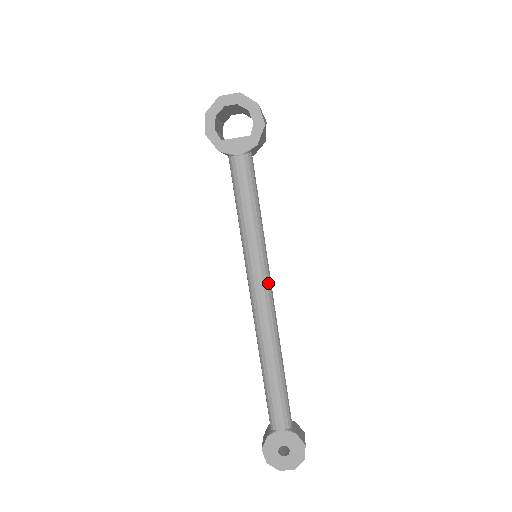
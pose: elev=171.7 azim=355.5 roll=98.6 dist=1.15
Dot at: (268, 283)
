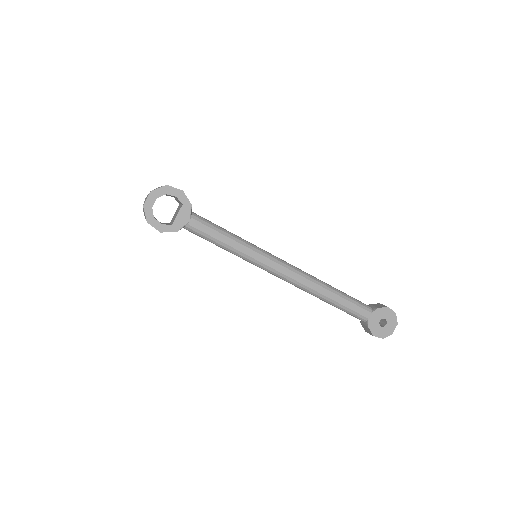
Dot at: (279, 260)
